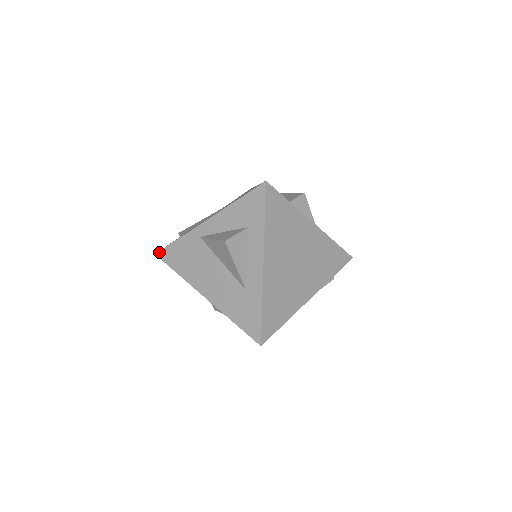
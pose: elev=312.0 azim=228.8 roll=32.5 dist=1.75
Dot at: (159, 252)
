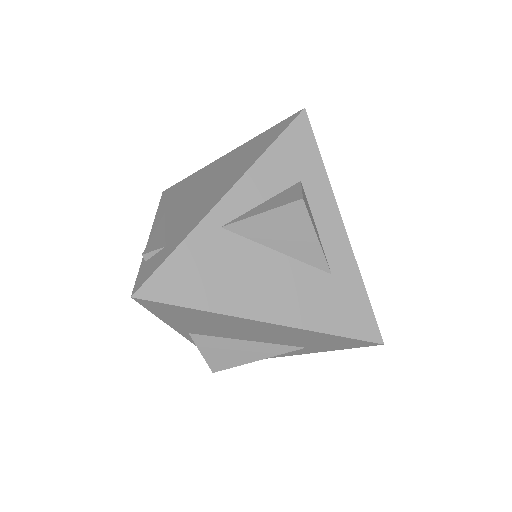
Dot at: (140, 289)
